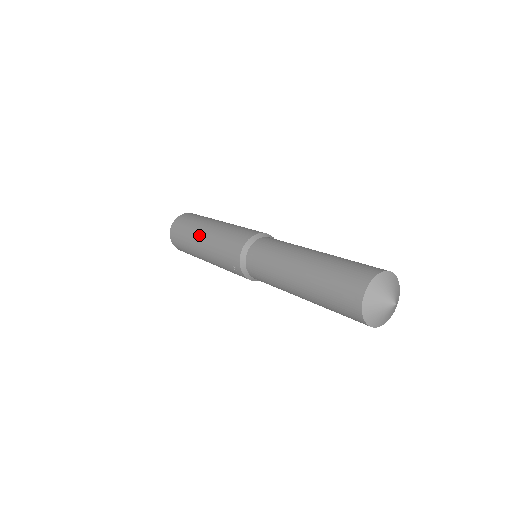
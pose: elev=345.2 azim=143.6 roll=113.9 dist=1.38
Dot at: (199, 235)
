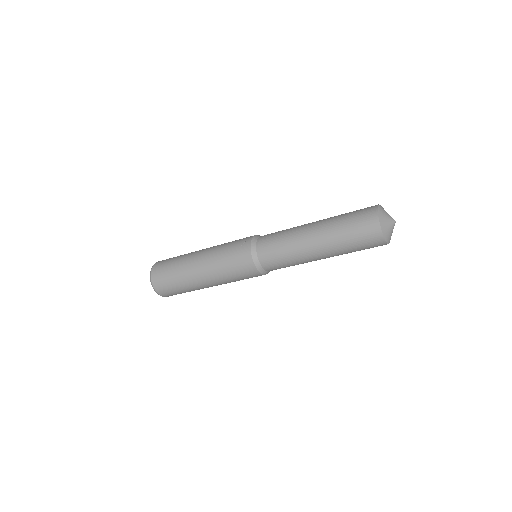
Dot at: occluded
